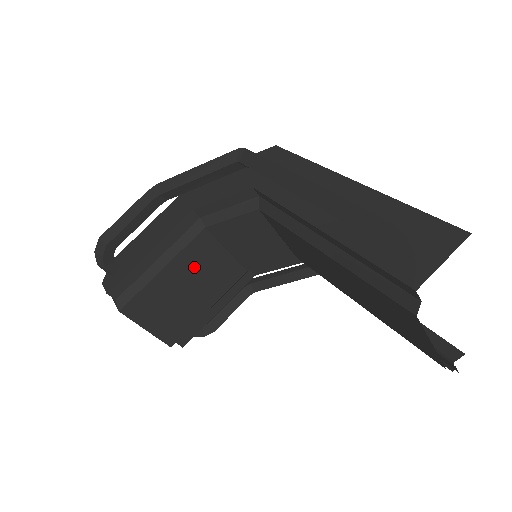
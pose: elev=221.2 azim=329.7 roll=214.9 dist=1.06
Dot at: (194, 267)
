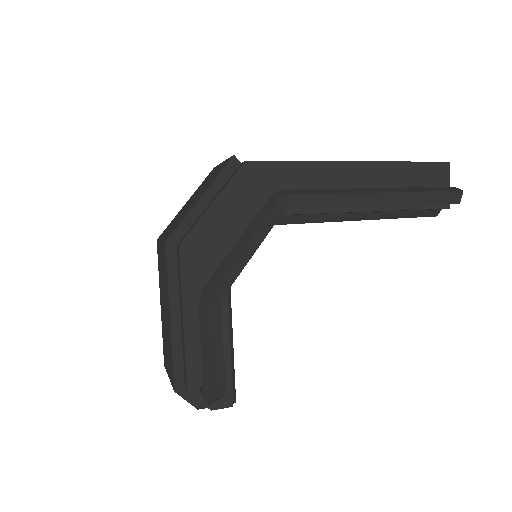
Dot at: occluded
